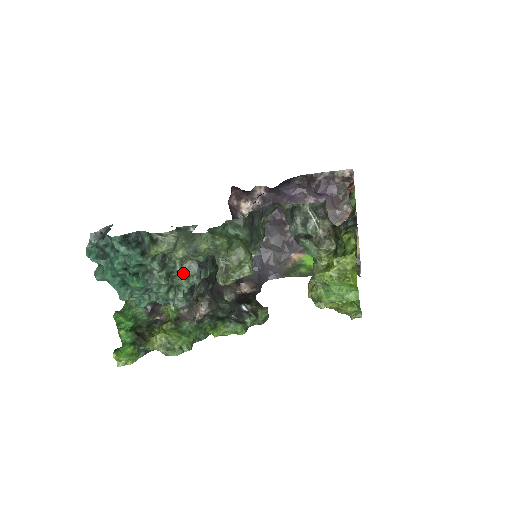
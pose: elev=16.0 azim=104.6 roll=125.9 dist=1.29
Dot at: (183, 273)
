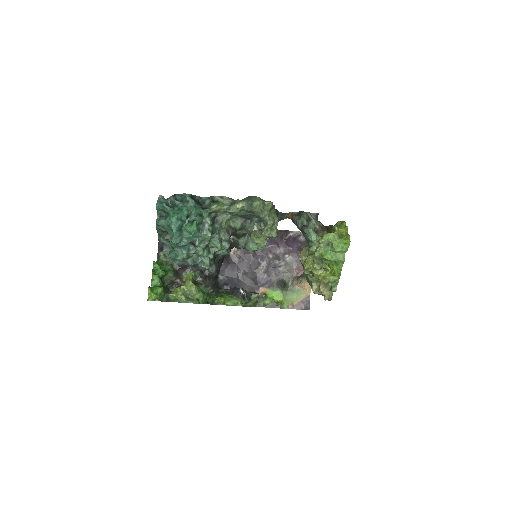
Dot at: (219, 237)
